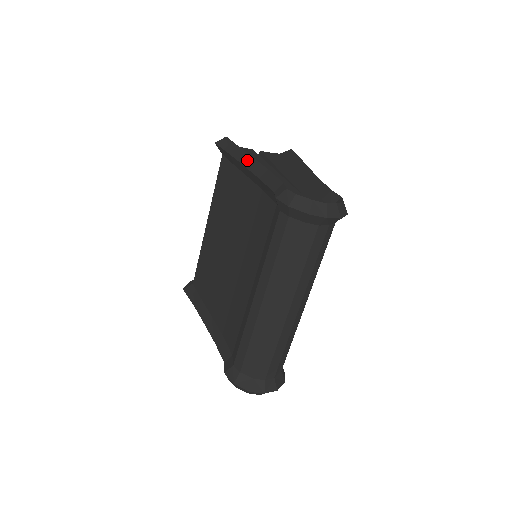
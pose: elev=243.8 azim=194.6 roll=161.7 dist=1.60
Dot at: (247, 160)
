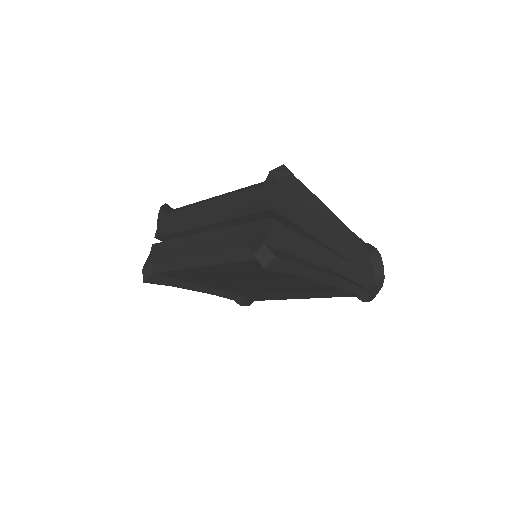
Dot at: (320, 277)
